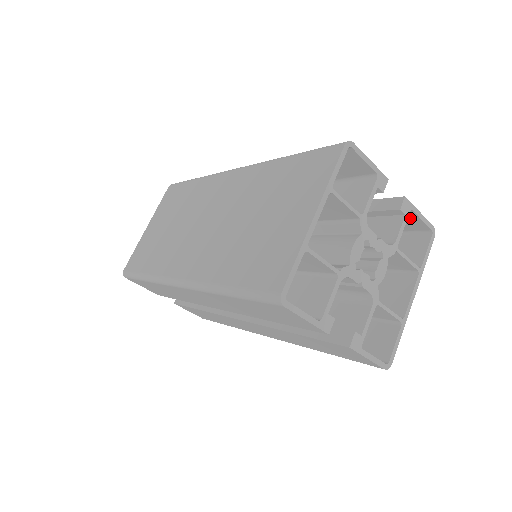
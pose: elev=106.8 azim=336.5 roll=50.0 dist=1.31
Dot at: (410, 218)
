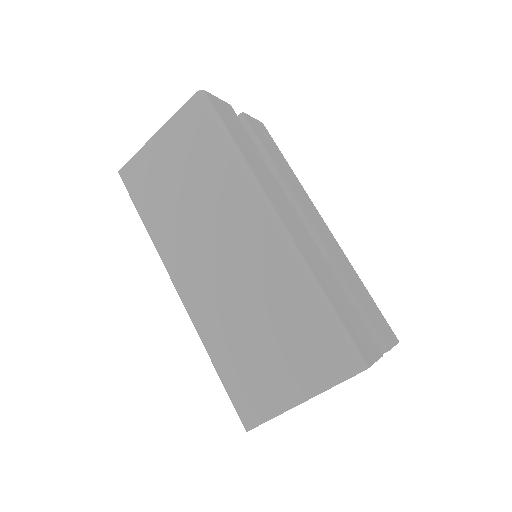
Dot at: occluded
